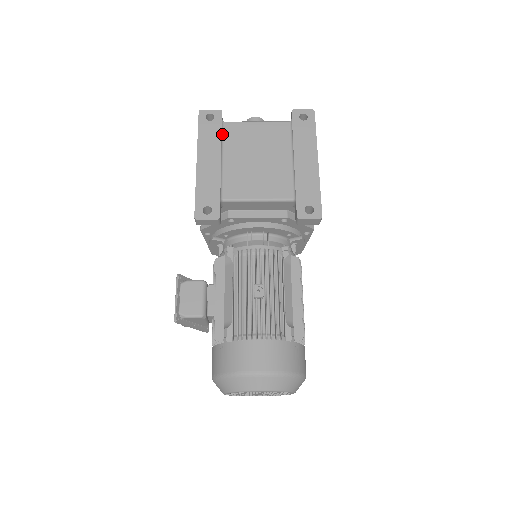
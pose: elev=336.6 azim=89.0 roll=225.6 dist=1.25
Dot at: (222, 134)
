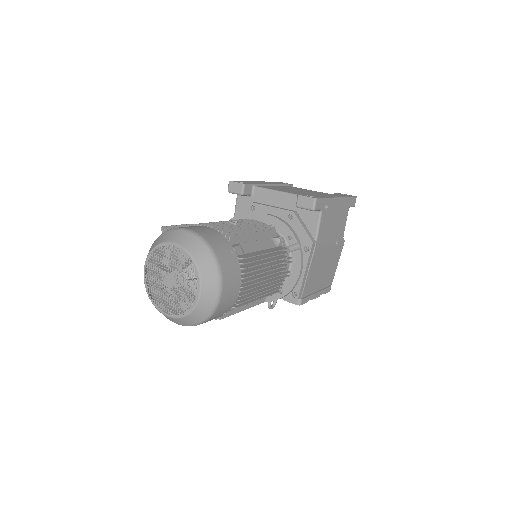
Dot at: (284, 185)
